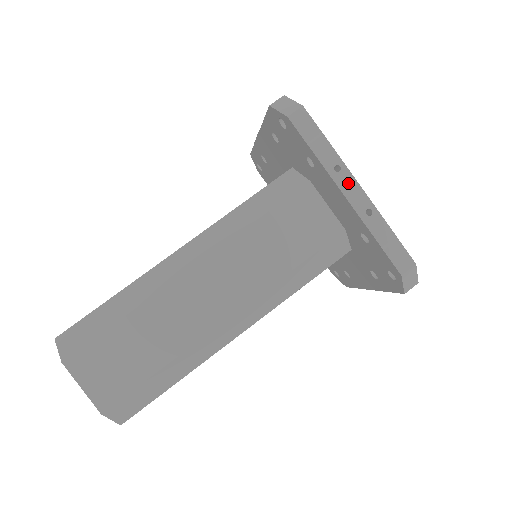
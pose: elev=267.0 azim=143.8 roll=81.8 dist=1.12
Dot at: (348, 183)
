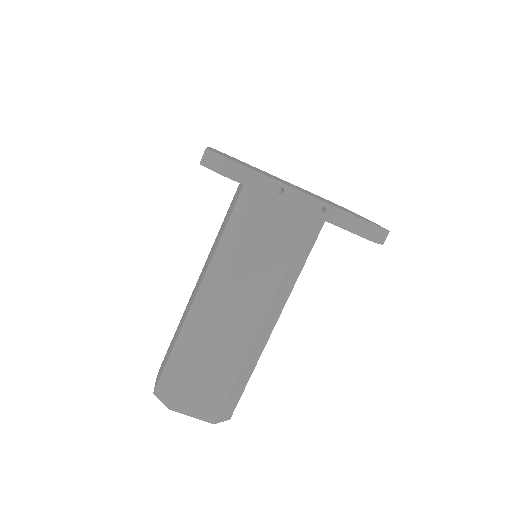
Dot at: (295, 197)
